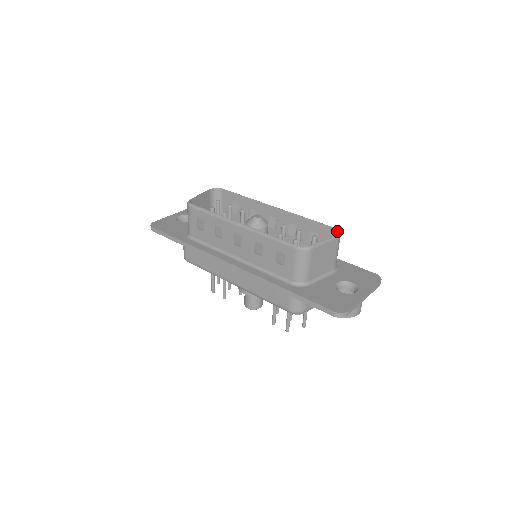
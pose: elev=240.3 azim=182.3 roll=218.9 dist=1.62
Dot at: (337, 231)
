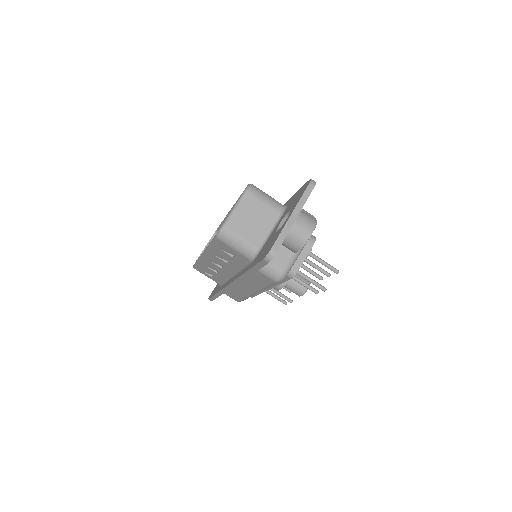
Dot at: (249, 186)
